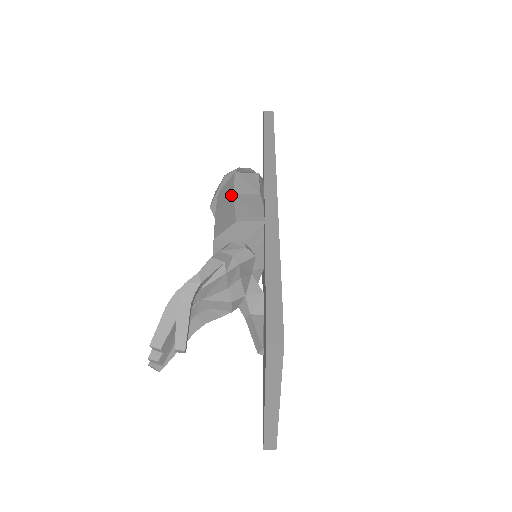
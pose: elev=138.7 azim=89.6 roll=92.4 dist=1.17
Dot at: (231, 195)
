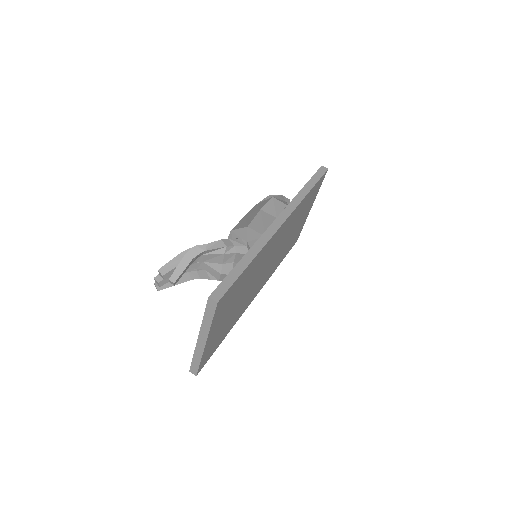
Dot at: (259, 209)
